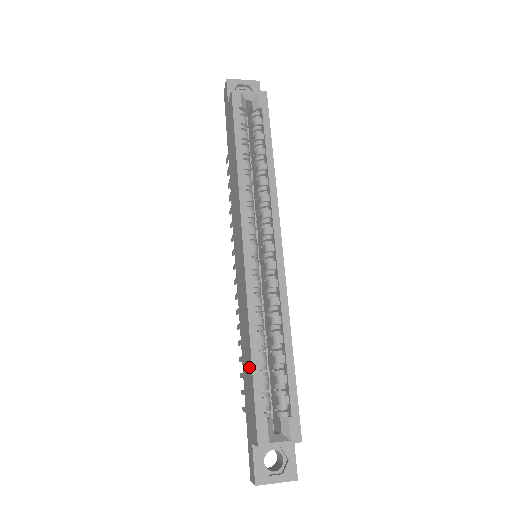
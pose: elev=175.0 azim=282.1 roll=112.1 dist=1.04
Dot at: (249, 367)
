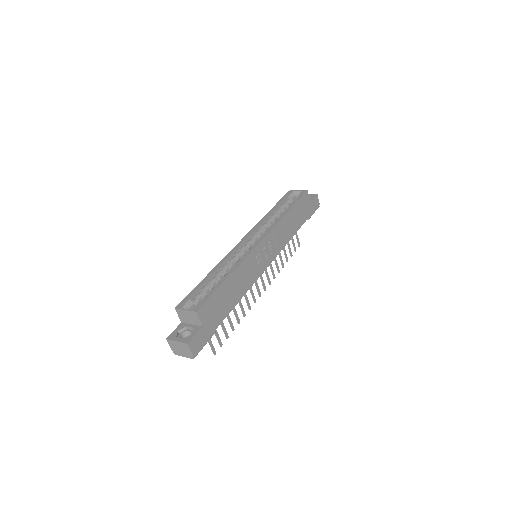
Dot at: occluded
